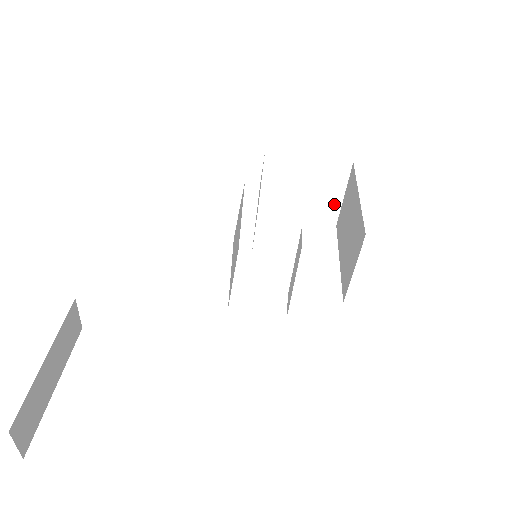
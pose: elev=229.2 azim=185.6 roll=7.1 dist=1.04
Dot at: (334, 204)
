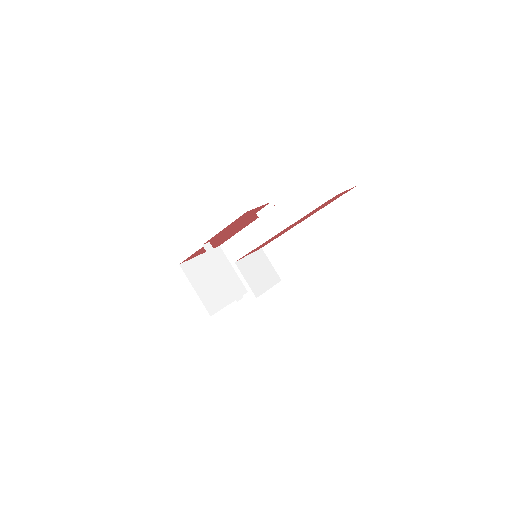
Dot at: (235, 278)
